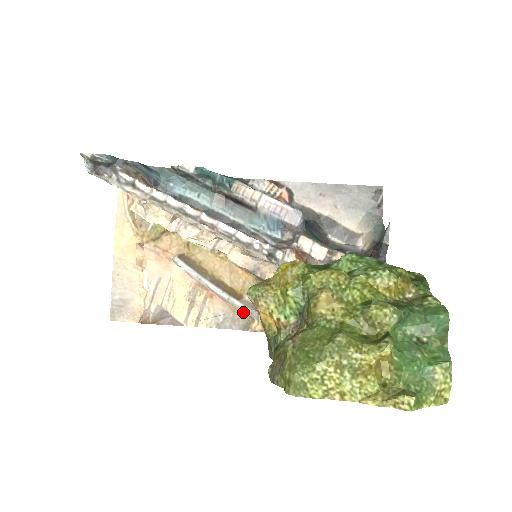
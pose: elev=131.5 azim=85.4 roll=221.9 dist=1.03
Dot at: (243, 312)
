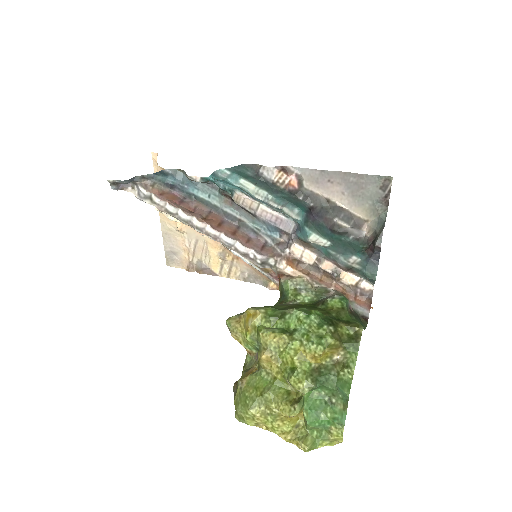
Dot at: (262, 274)
